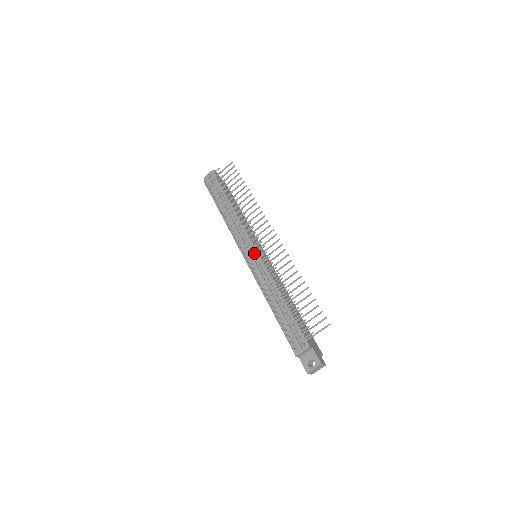
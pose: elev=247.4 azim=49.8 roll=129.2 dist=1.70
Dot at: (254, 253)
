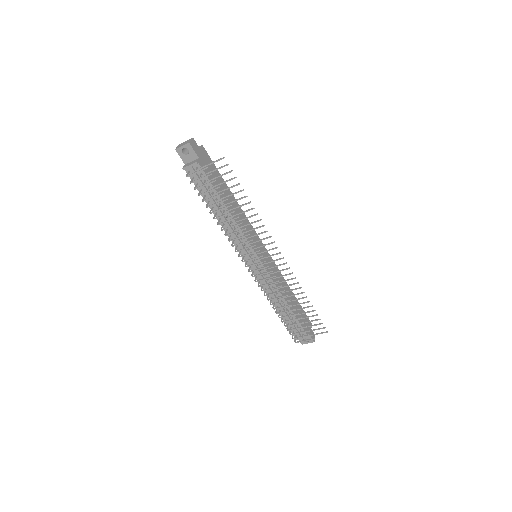
Dot at: (261, 274)
